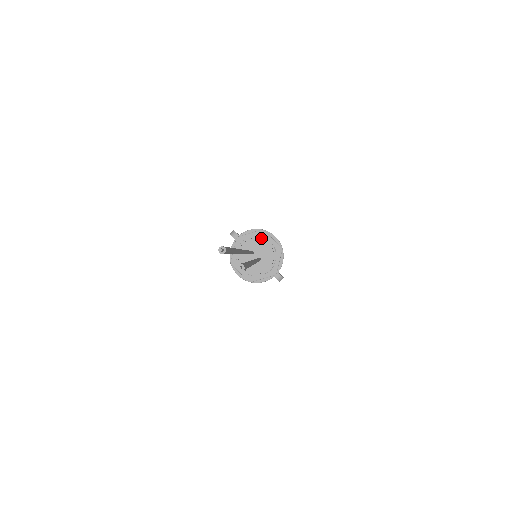
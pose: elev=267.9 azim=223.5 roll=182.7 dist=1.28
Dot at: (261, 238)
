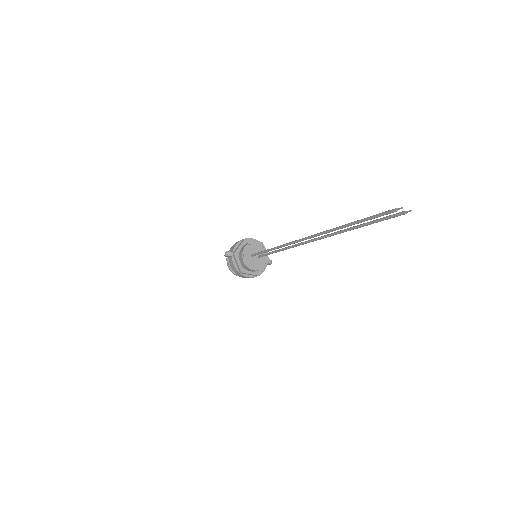
Dot at: (251, 243)
